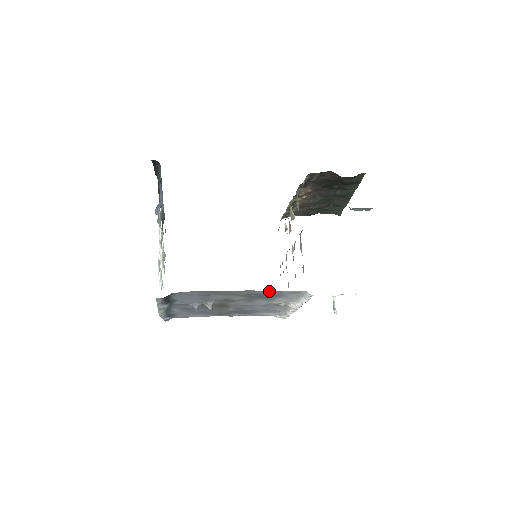
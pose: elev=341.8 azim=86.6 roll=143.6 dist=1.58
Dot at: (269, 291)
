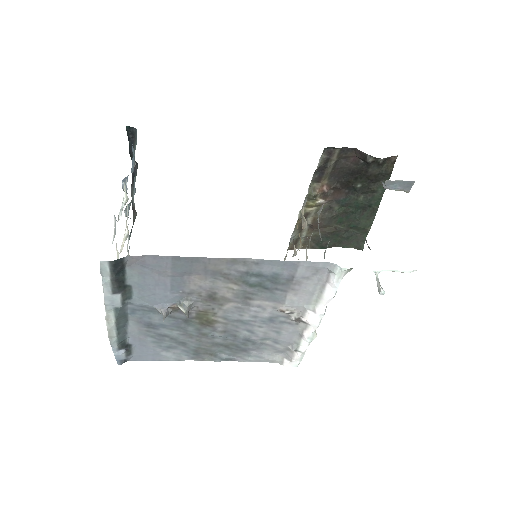
Dot at: (277, 263)
